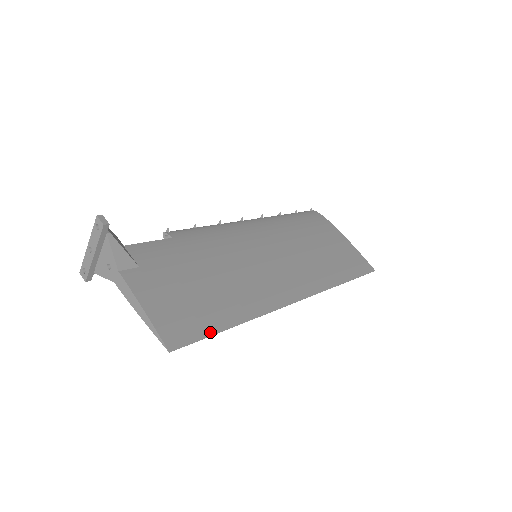
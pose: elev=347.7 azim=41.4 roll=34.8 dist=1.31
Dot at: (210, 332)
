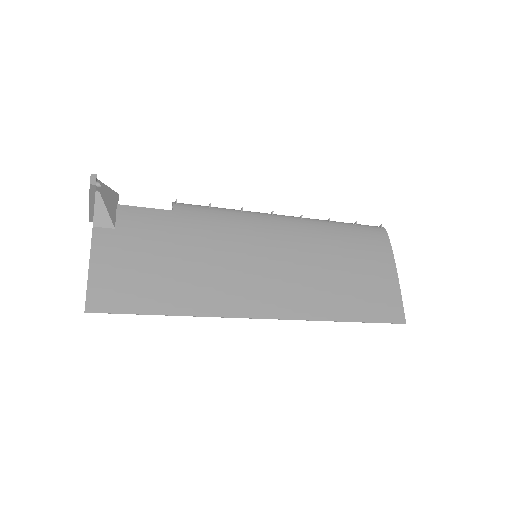
Dot at: (137, 311)
